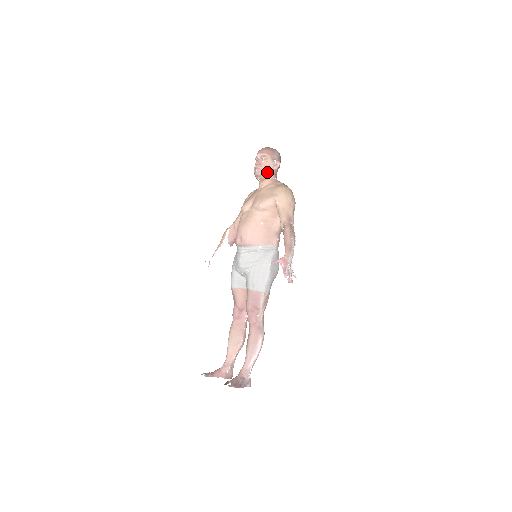
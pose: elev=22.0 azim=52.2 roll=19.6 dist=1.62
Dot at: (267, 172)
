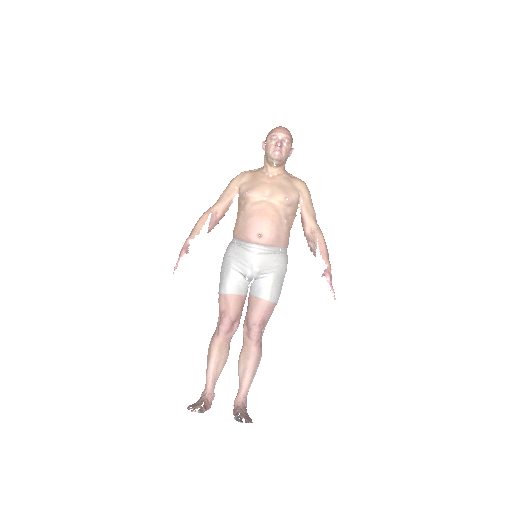
Dot at: (286, 158)
